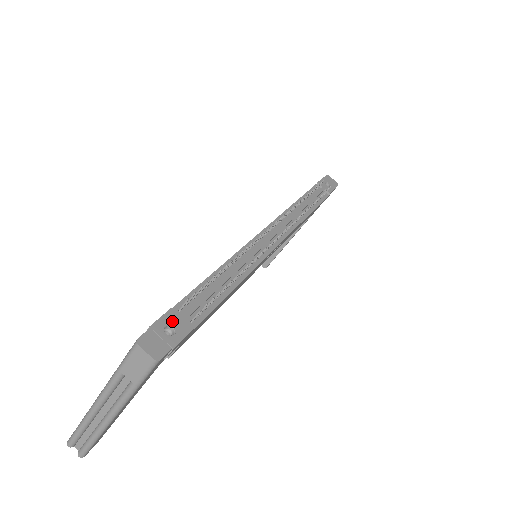
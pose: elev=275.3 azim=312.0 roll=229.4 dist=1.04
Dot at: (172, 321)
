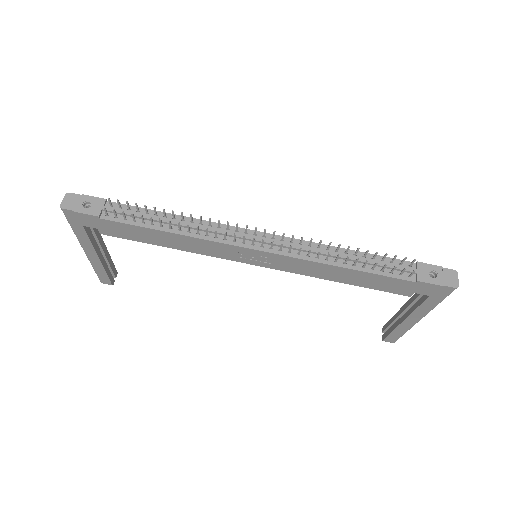
Dot at: (95, 203)
